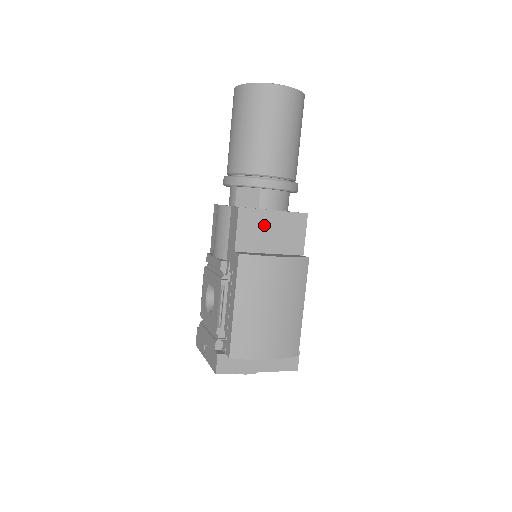
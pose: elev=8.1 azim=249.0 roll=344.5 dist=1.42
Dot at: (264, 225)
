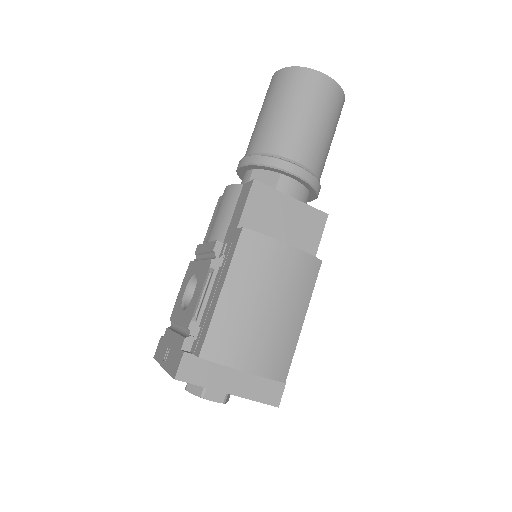
Dot at: (277, 210)
